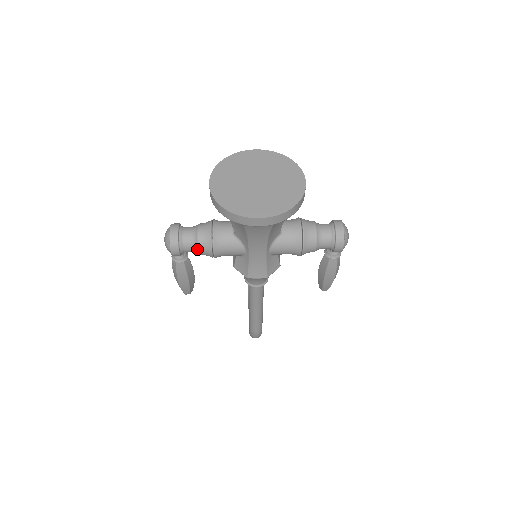
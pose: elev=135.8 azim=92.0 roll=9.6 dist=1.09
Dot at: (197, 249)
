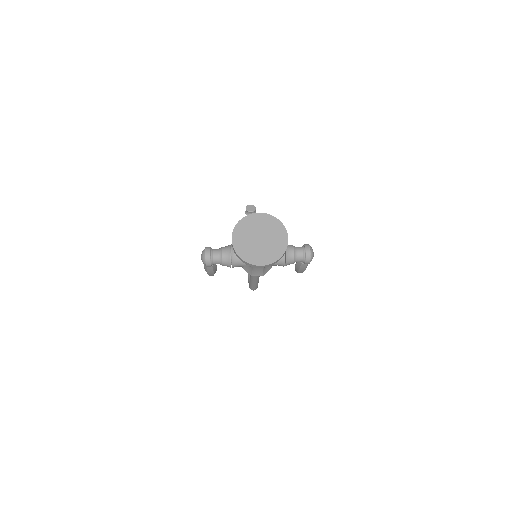
Dot at: (222, 264)
